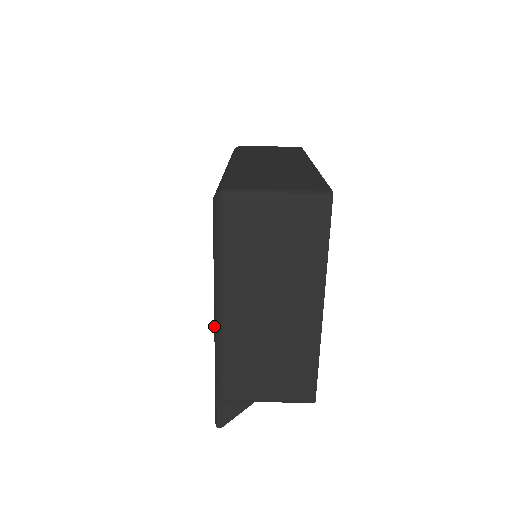
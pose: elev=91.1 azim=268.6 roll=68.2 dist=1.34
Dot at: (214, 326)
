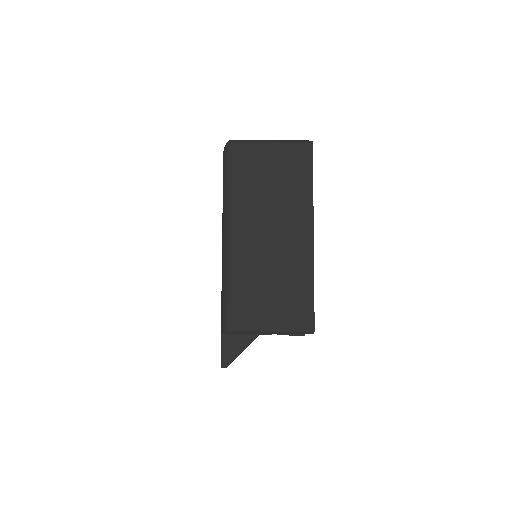
Dot at: (222, 259)
